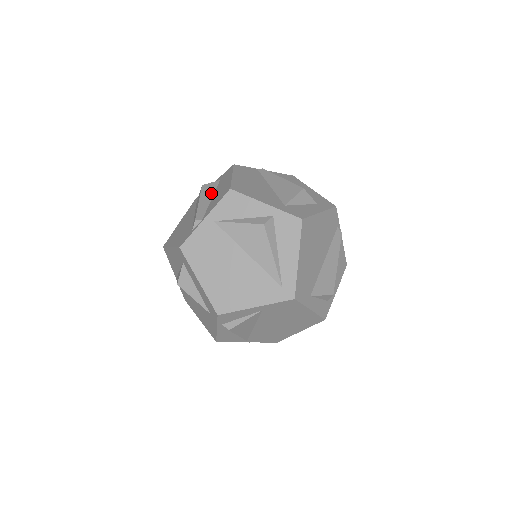
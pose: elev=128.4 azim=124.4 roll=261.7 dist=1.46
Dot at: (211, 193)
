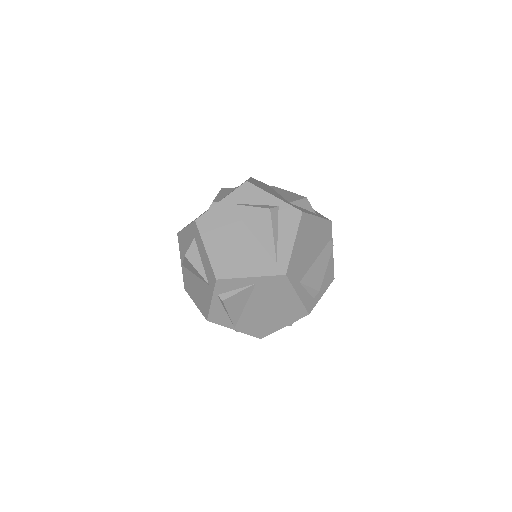
Dot at: (228, 192)
